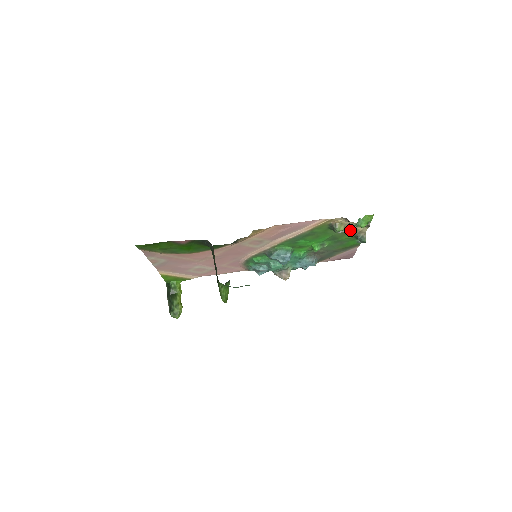
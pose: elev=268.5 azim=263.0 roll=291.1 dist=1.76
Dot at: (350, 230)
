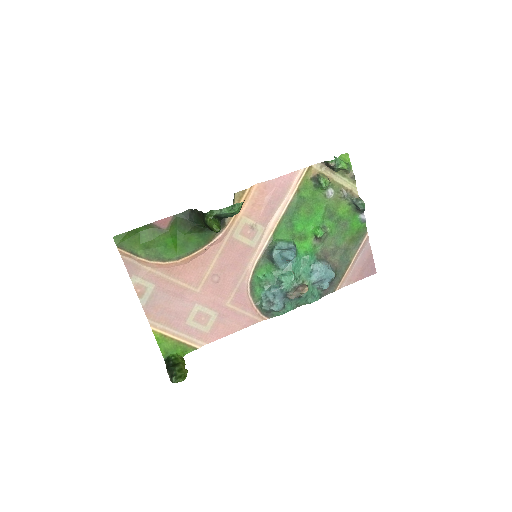
Dot at: (339, 190)
